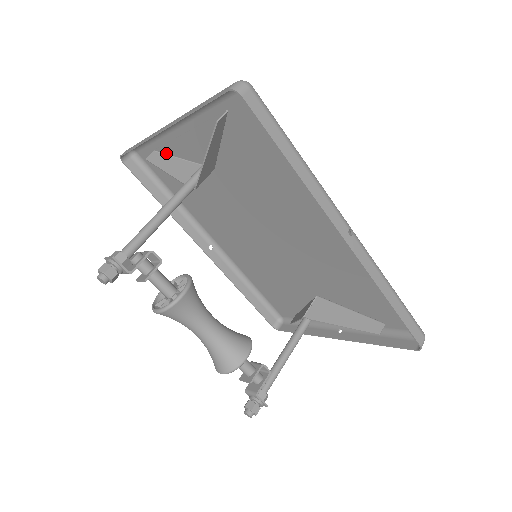
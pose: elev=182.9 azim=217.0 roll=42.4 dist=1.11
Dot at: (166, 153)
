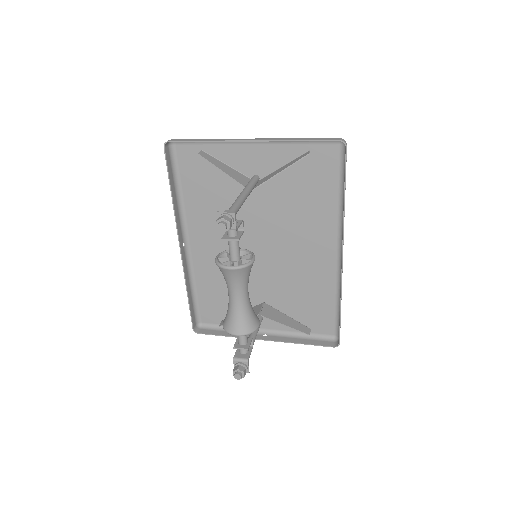
Dot at: (215, 156)
